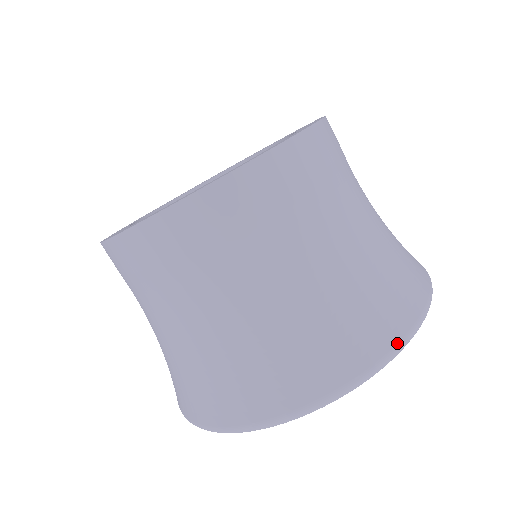
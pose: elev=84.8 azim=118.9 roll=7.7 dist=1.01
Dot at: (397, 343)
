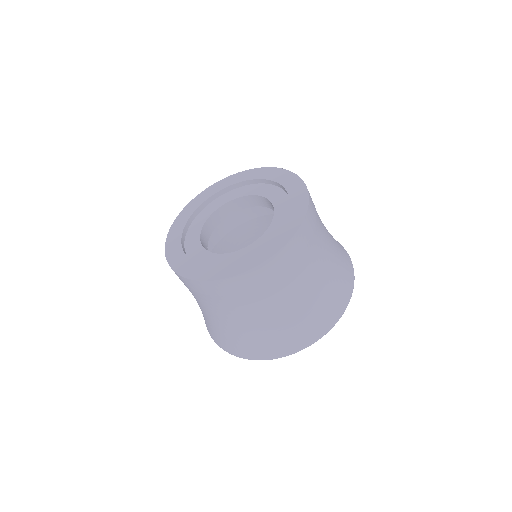
Dot at: (352, 265)
